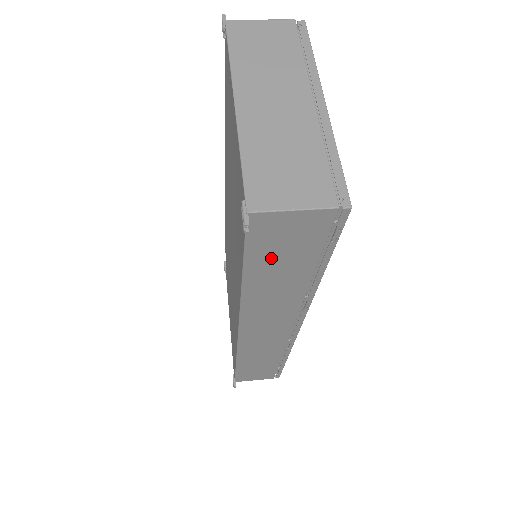
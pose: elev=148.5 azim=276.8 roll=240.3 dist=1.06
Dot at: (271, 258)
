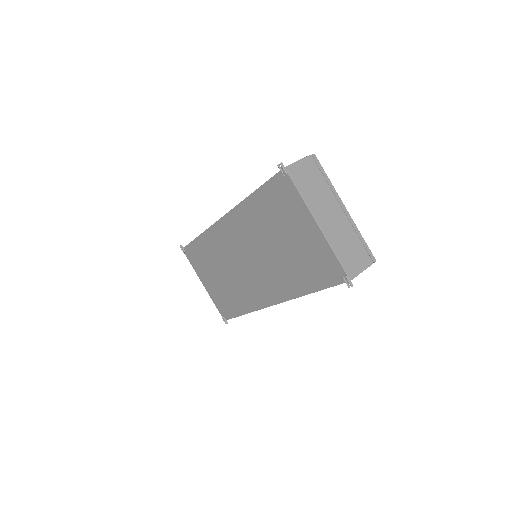
Dot at: occluded
